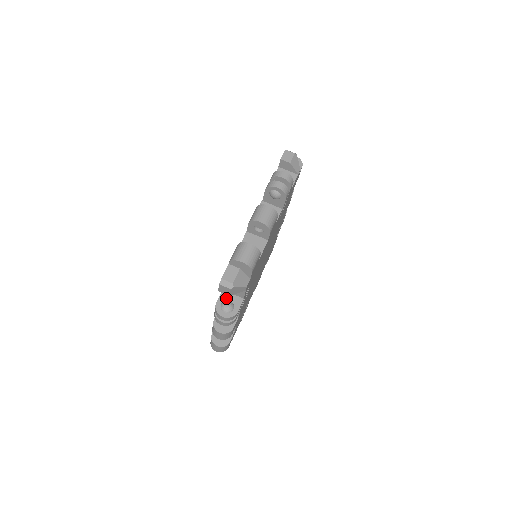
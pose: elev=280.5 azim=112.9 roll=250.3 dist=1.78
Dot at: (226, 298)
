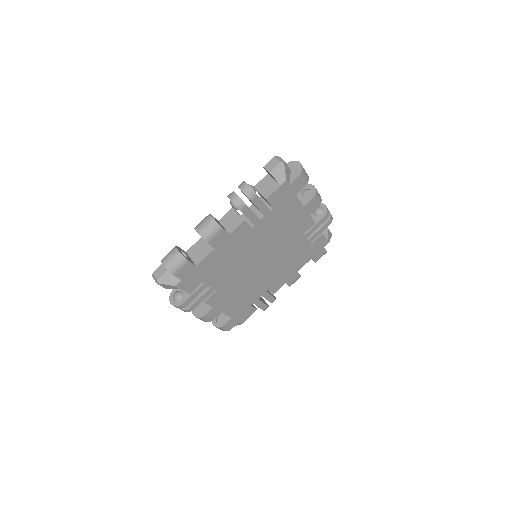
Dot at: occluded
